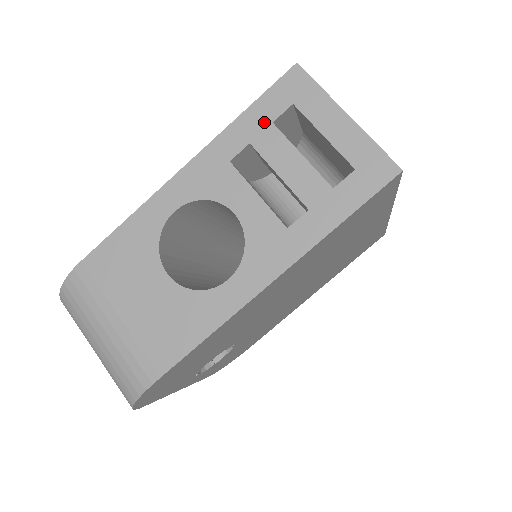
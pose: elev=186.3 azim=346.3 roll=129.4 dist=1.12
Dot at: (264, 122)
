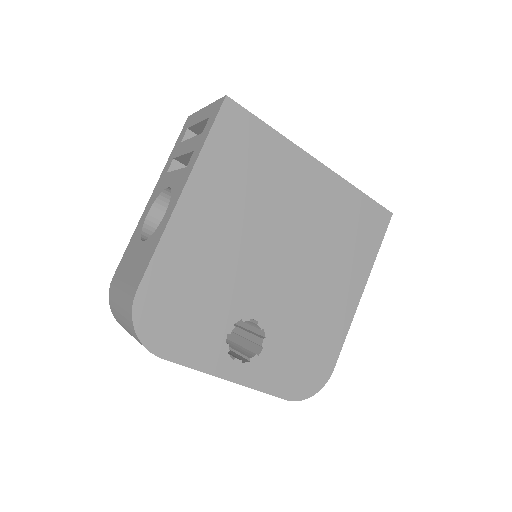
Dot at: (178, 146)
